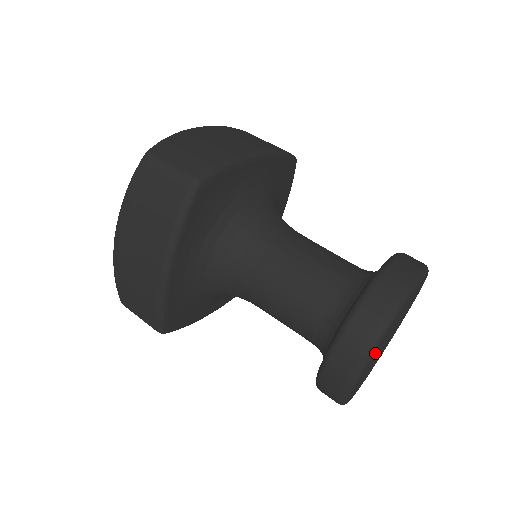
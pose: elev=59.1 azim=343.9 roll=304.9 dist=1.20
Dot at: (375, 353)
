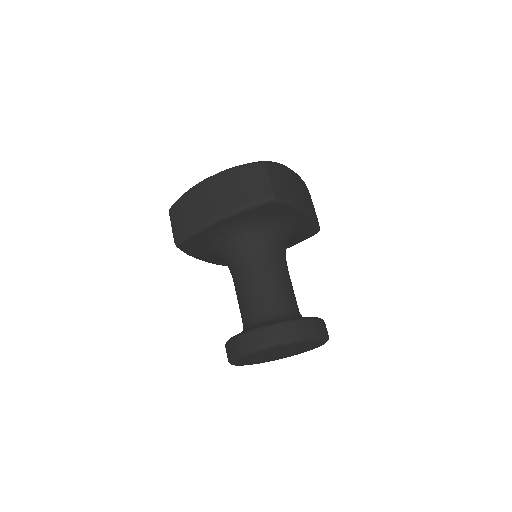
Dot at: (272, 350)
